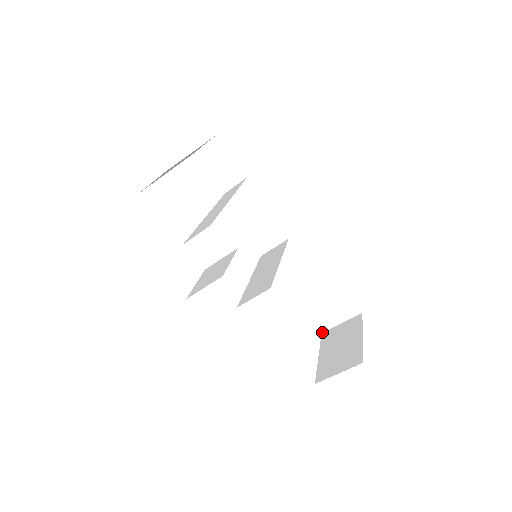
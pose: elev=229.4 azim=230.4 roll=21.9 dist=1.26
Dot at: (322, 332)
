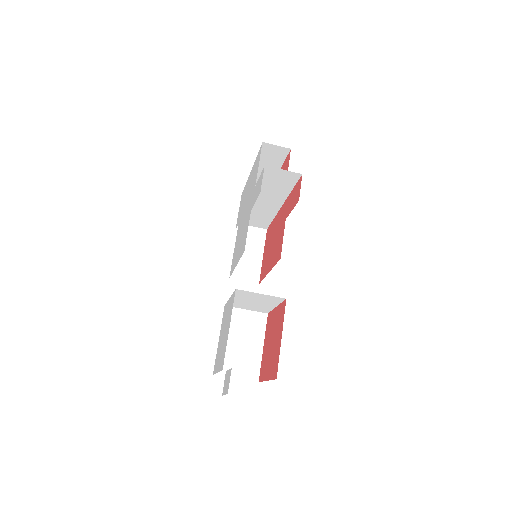
Dot at: (214, 374)
